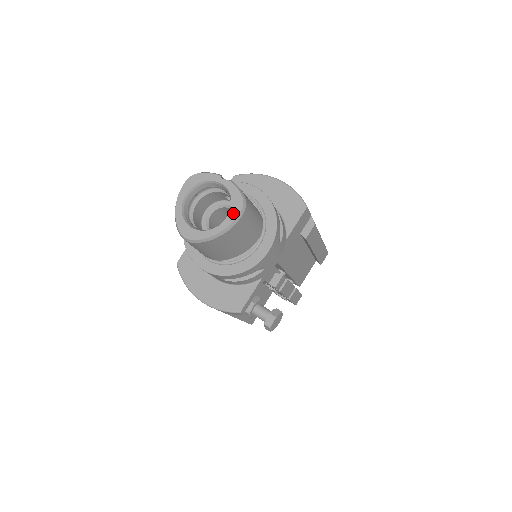
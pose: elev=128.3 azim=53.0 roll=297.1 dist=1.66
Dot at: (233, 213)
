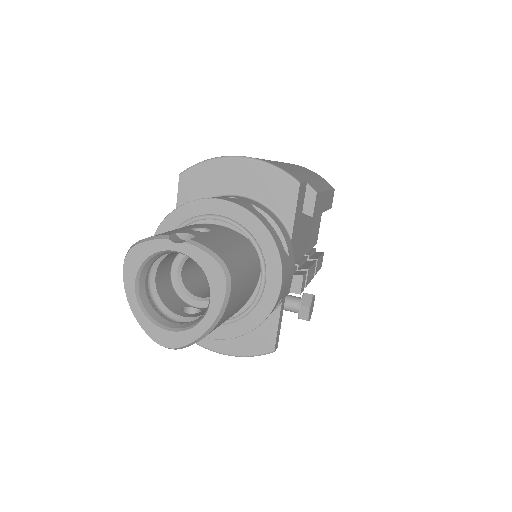
Dot at: (216, 292)
